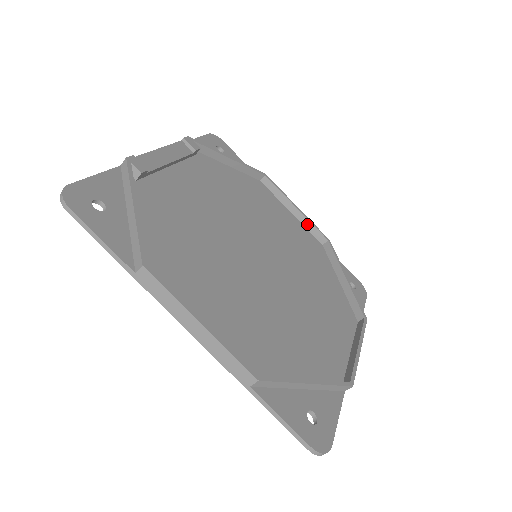
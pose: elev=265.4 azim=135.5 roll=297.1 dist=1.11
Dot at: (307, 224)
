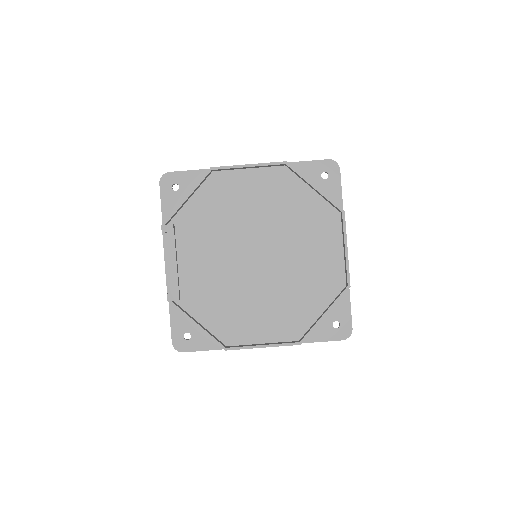
Dot at: (264, 166)
